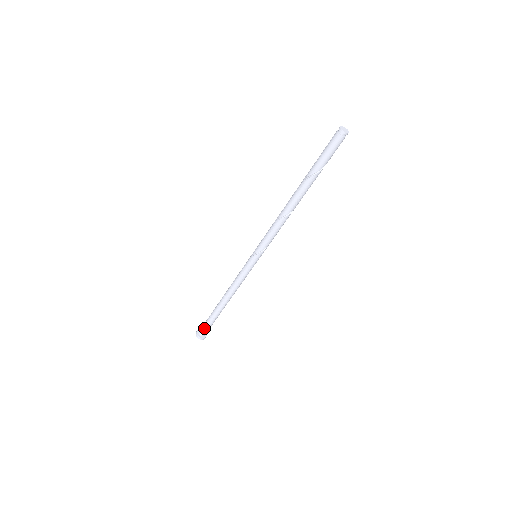
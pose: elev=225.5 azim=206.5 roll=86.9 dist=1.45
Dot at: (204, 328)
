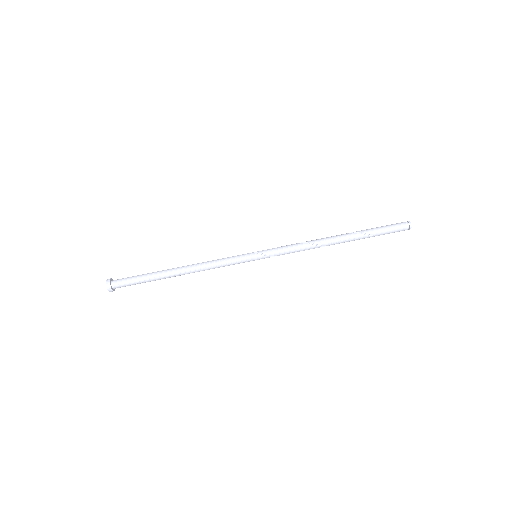
Dot at: (126, 280)
